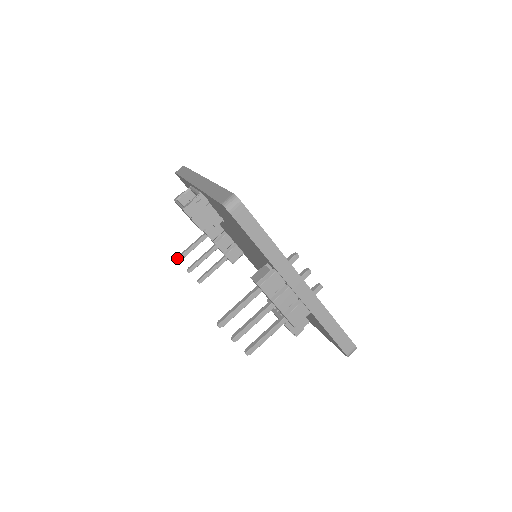
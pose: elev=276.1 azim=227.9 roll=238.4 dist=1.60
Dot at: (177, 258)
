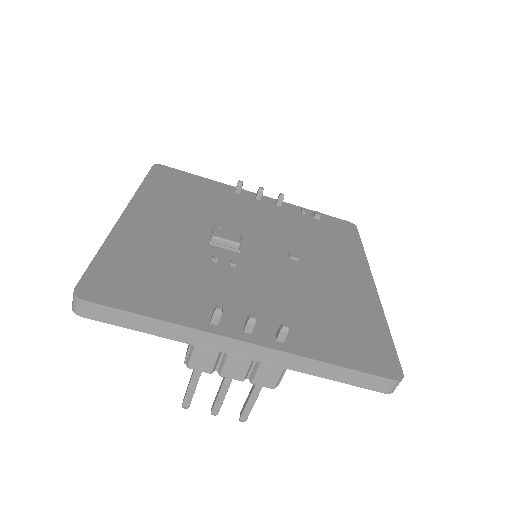
Dot at: occluded
